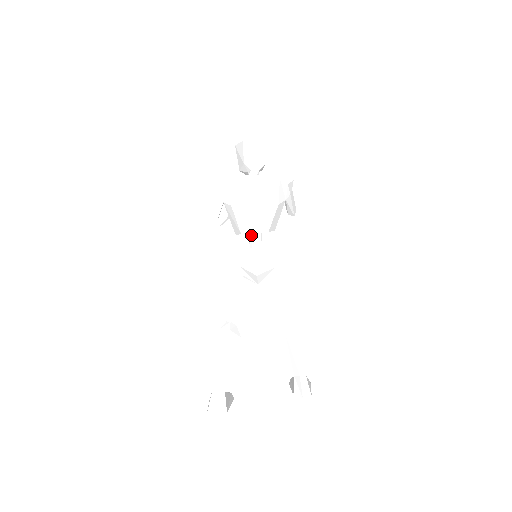
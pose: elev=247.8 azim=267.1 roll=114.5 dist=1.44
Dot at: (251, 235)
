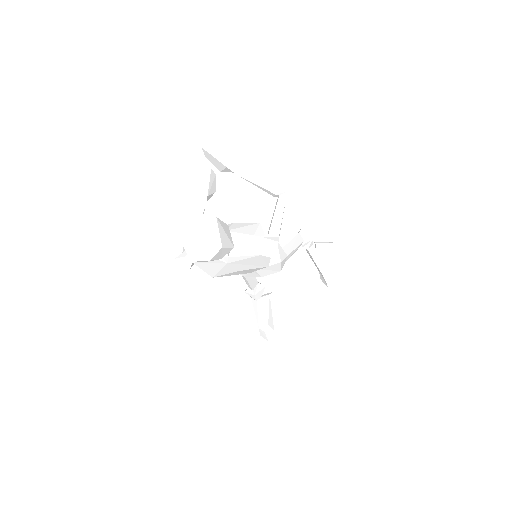
Dot at: occluded
